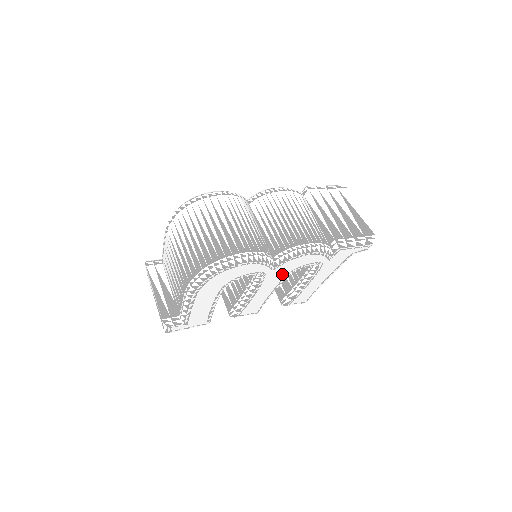
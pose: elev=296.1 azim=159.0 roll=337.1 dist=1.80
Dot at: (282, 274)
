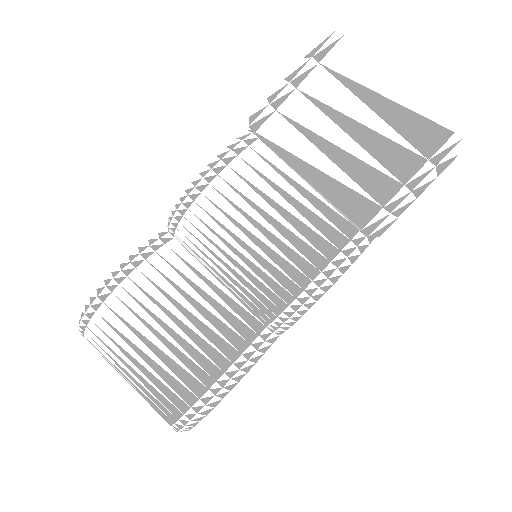
Dot at: occluded
